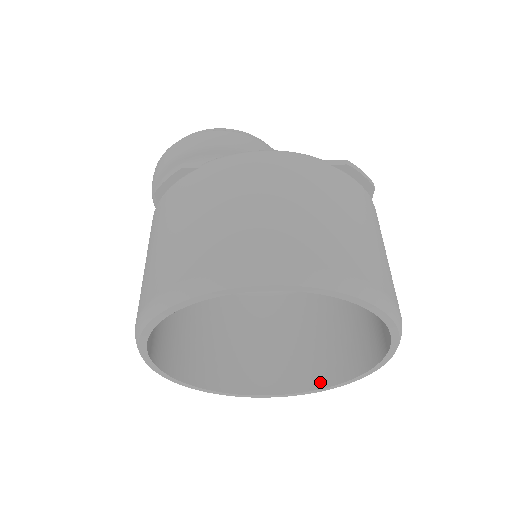
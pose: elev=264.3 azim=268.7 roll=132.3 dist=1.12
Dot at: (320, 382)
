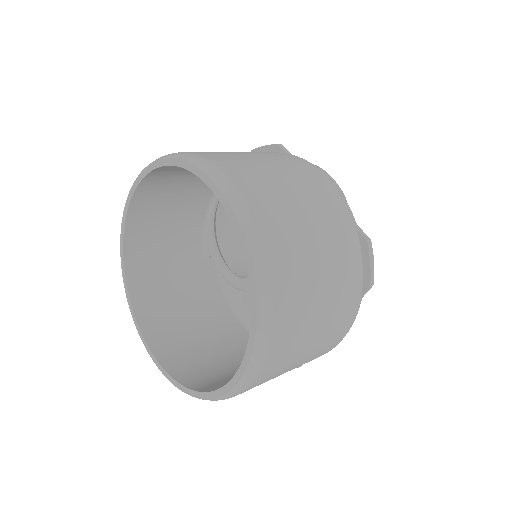
Dot at: (181, 377)
